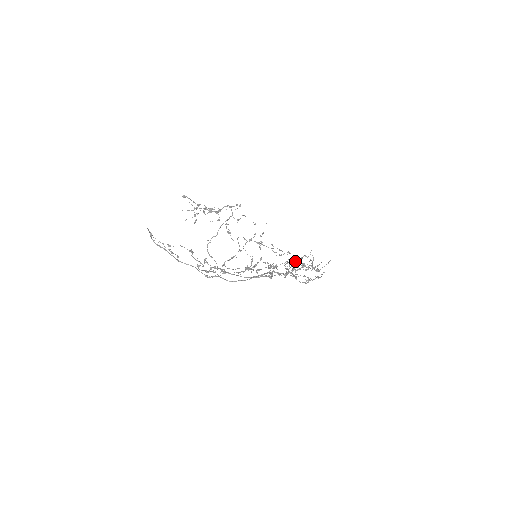
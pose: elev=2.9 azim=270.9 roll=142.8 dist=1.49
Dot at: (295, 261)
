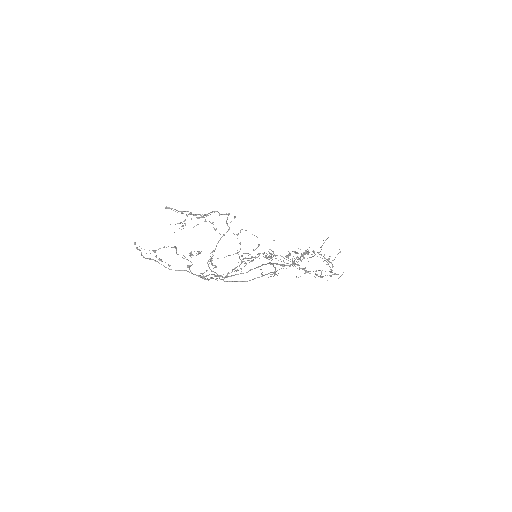
Dot at: (301, 255)
